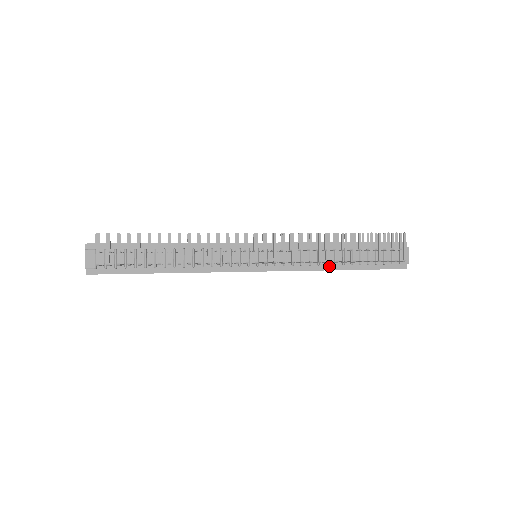
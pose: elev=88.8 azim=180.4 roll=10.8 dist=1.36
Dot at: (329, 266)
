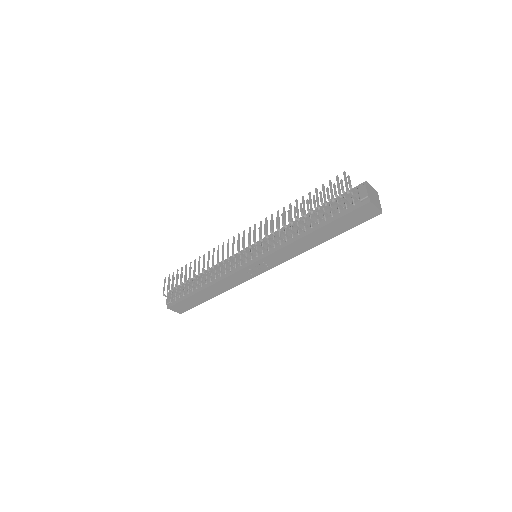
Dot at: (301, 235)
